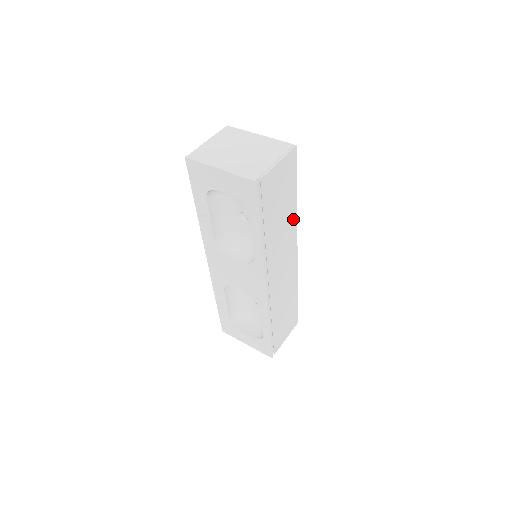
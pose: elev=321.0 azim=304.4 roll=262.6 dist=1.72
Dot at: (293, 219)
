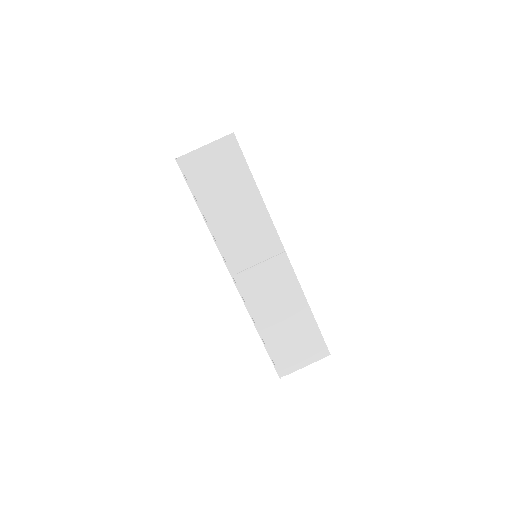
Dot at: (260, 210)
